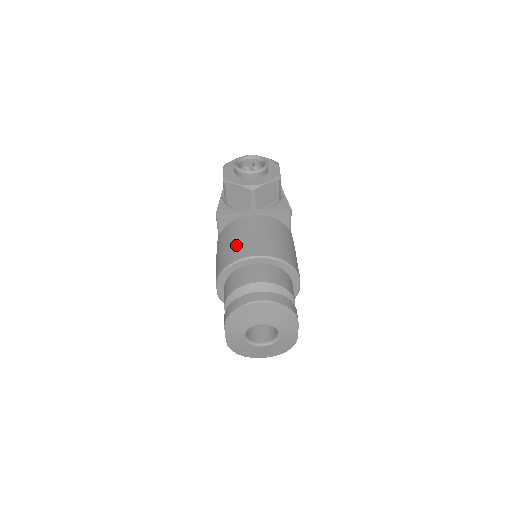
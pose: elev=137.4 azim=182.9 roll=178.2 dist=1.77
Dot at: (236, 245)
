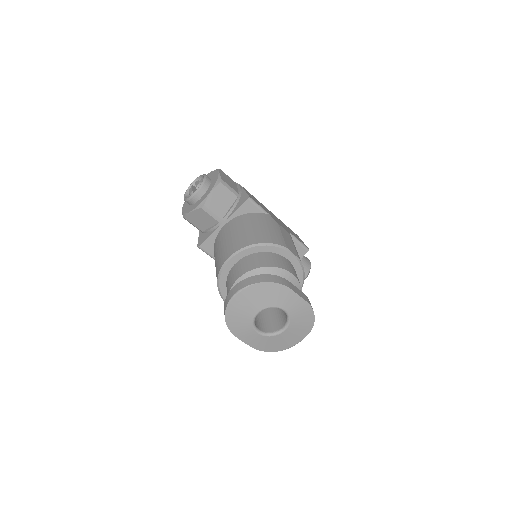
Dot at: (217, 260)
